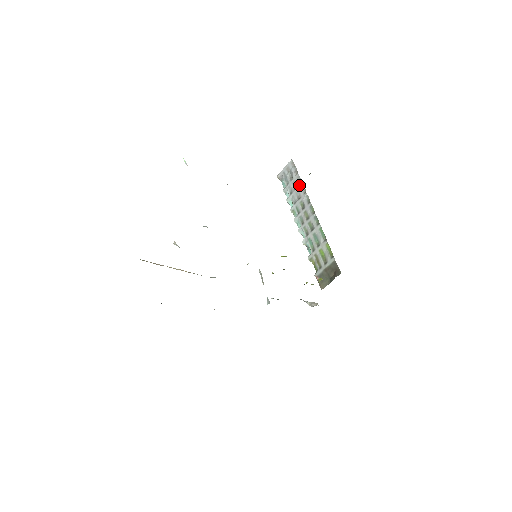
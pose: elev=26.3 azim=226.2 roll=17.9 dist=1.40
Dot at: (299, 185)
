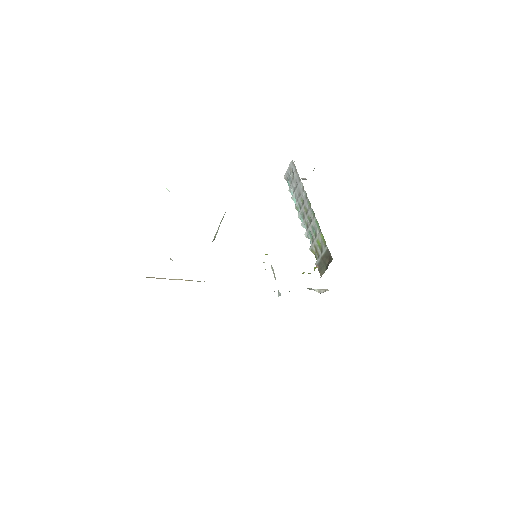
Dot at: (299, 183)
